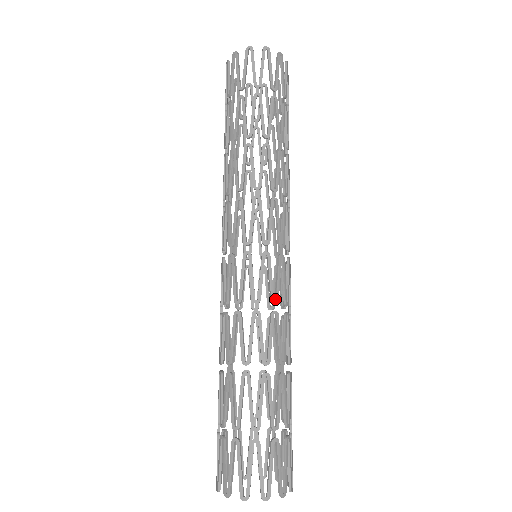
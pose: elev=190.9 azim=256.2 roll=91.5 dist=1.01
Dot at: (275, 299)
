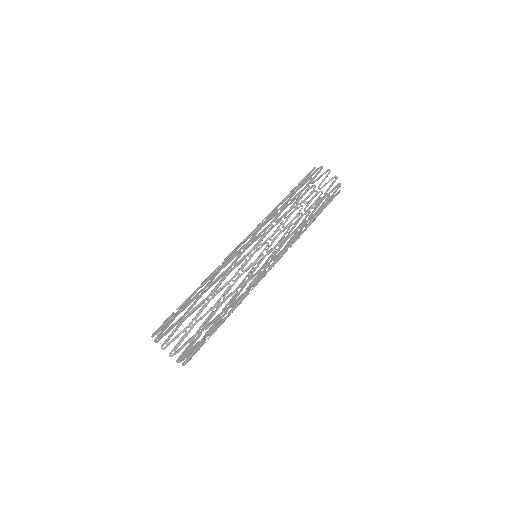
Dot at: (236, 263)
